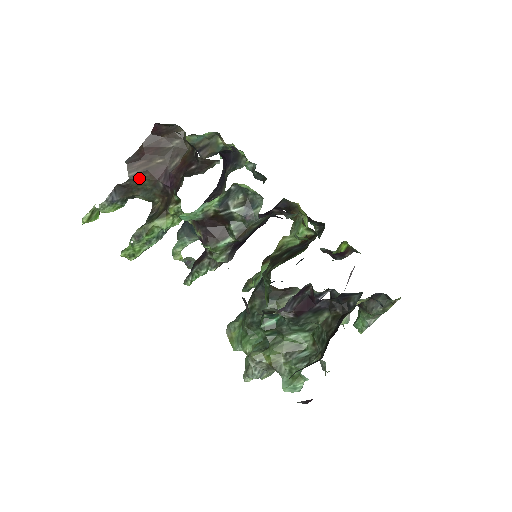
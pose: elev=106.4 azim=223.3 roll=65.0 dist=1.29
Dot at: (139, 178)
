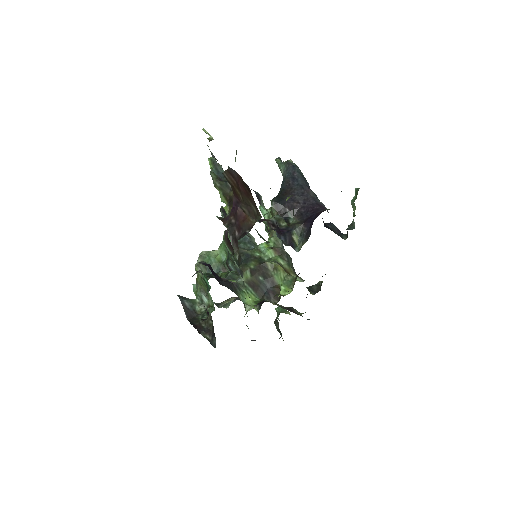
Dot at: (227, 180)
